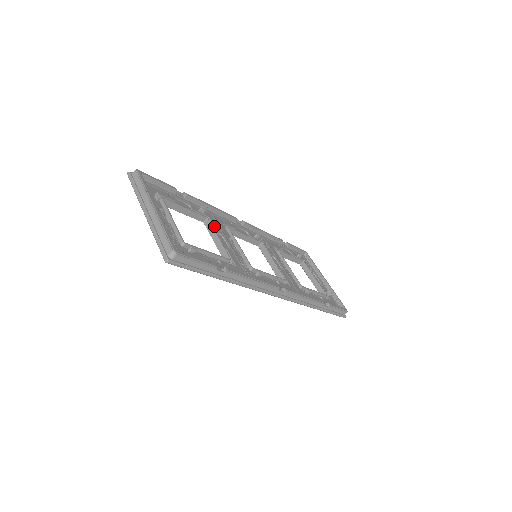
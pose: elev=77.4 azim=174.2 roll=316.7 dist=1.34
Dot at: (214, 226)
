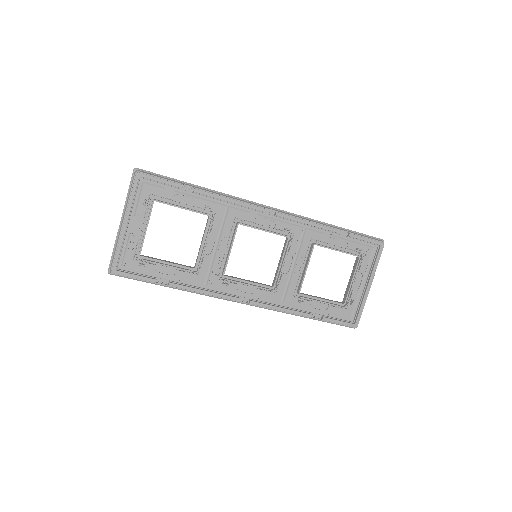
Dot at: (213, 225)
